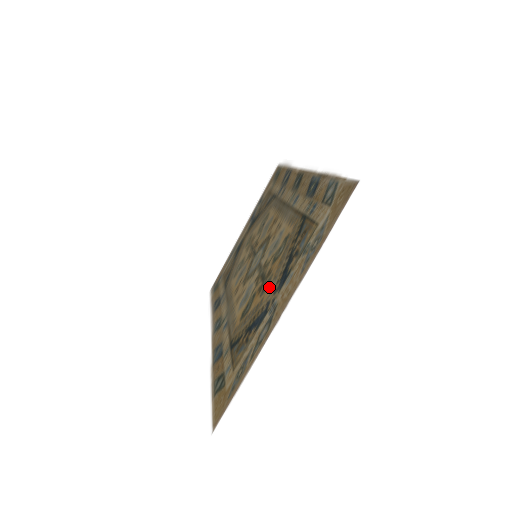
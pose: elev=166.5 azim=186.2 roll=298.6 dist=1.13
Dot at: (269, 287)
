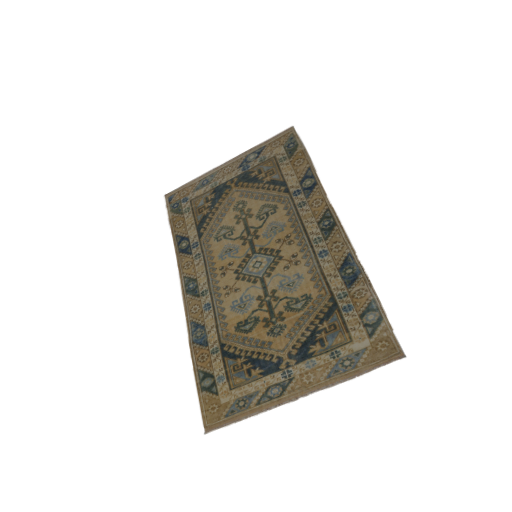
Dot at: (281, 339)
